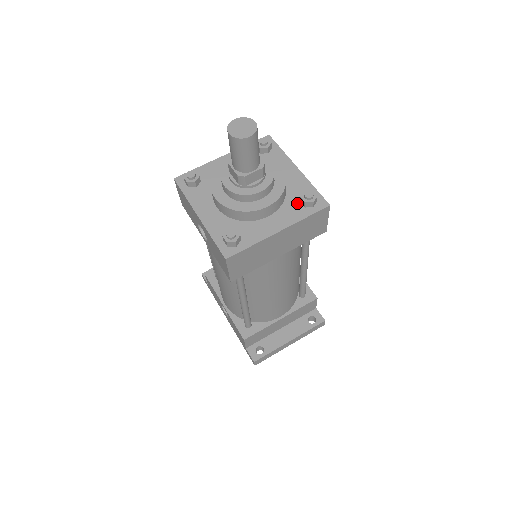
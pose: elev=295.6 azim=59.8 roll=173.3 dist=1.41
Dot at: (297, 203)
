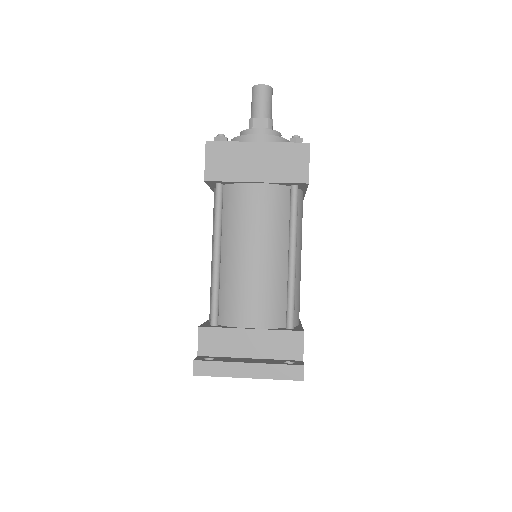
Dot at: occluded
